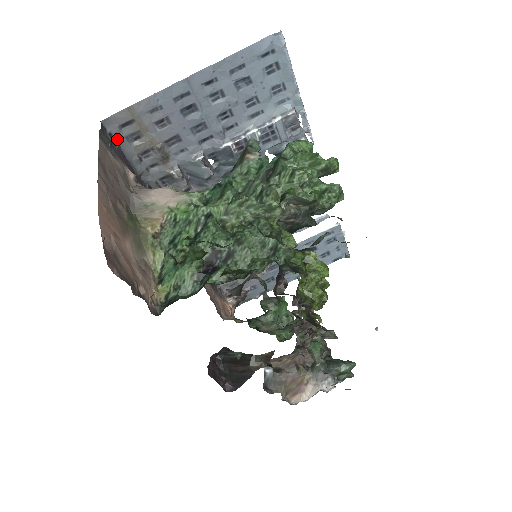
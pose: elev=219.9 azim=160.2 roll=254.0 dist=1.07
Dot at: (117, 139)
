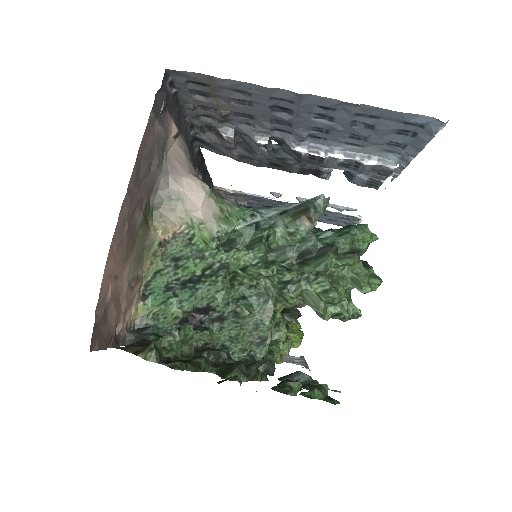
Dot at: (177, 86)
